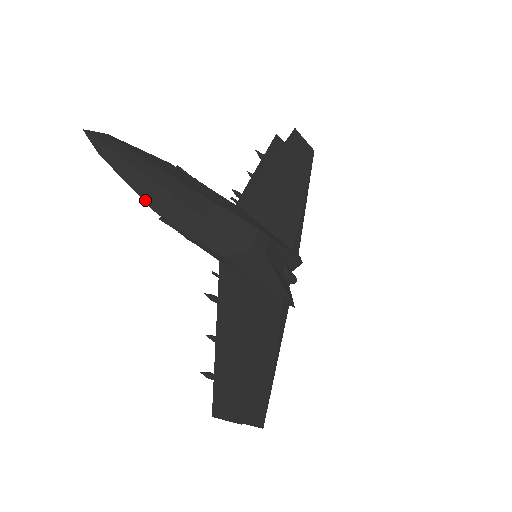
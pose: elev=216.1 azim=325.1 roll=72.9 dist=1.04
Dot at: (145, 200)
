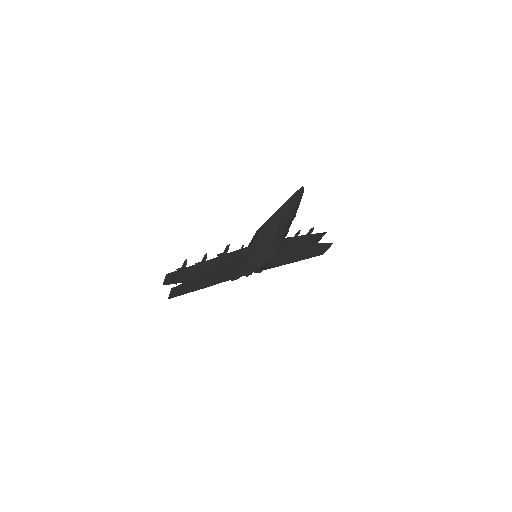
Dot at: (275, 214)
